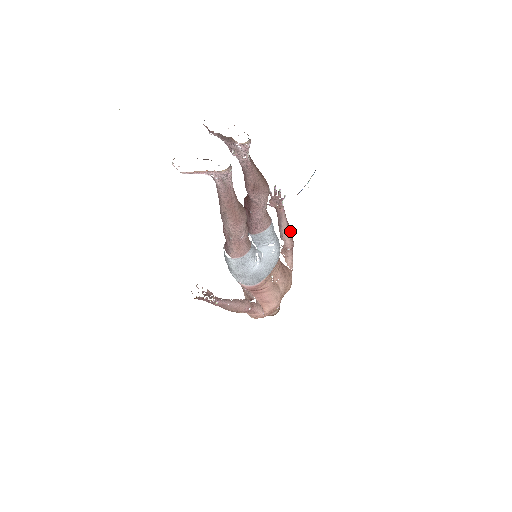
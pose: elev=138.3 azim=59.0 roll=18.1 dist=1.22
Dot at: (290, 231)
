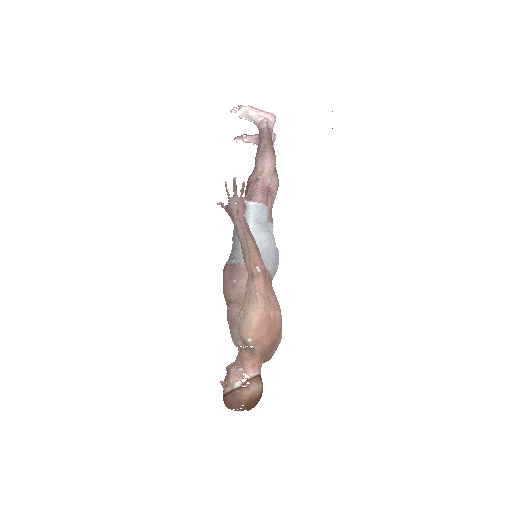
Dot at: occluded
